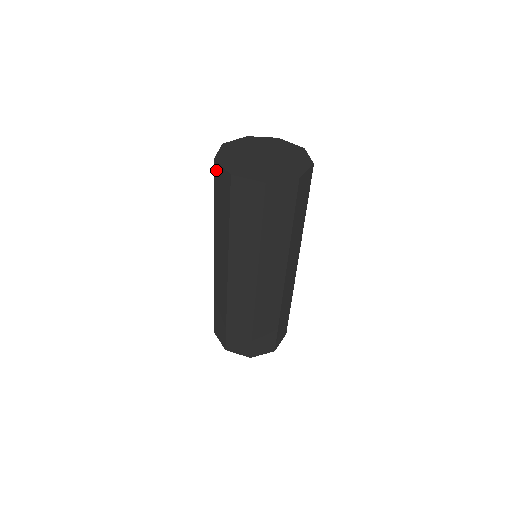
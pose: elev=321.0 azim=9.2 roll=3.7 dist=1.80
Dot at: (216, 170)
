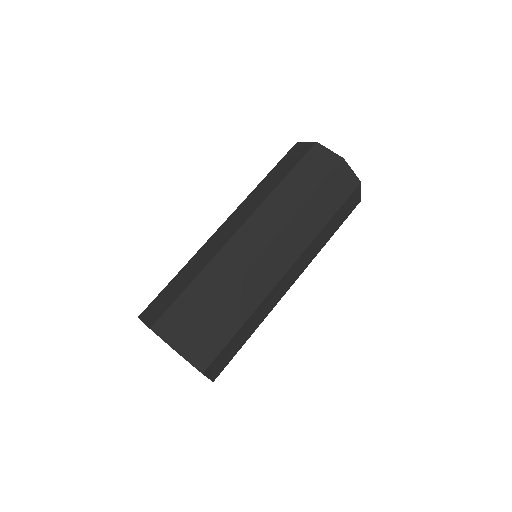
Dot at: (294, 148)
